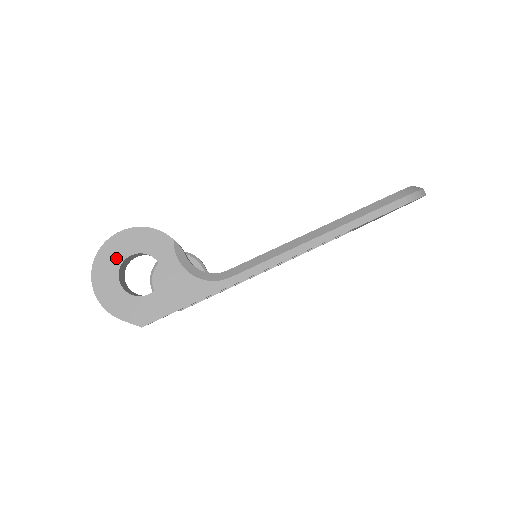
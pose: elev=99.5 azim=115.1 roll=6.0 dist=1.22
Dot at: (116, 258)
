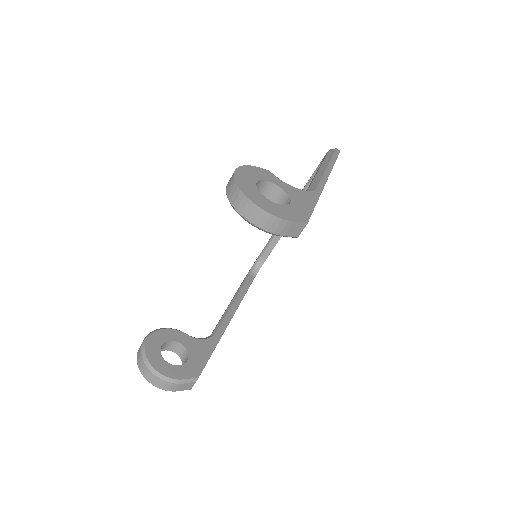
Dot at: (250, 184)
